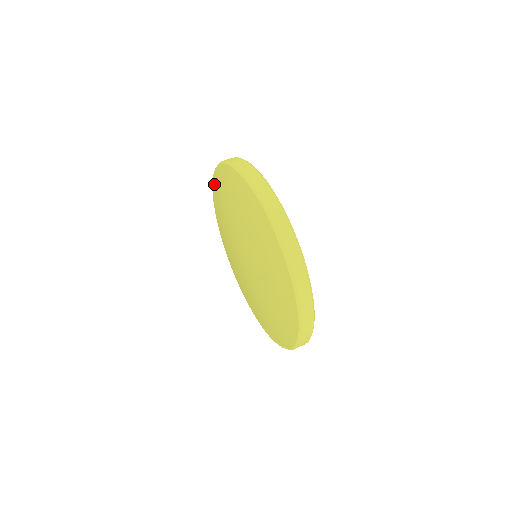
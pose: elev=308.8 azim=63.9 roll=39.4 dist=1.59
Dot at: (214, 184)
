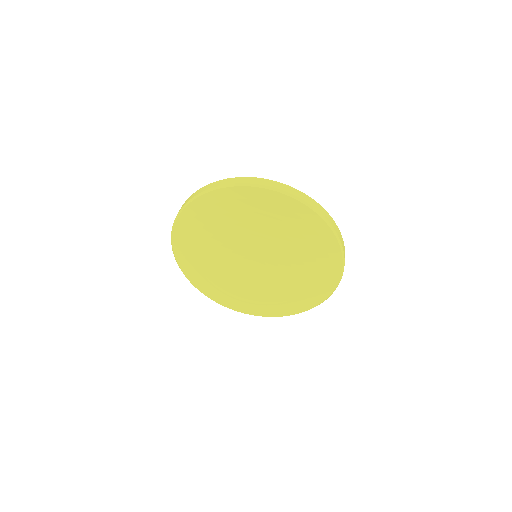
Dot at: (201, 203)
